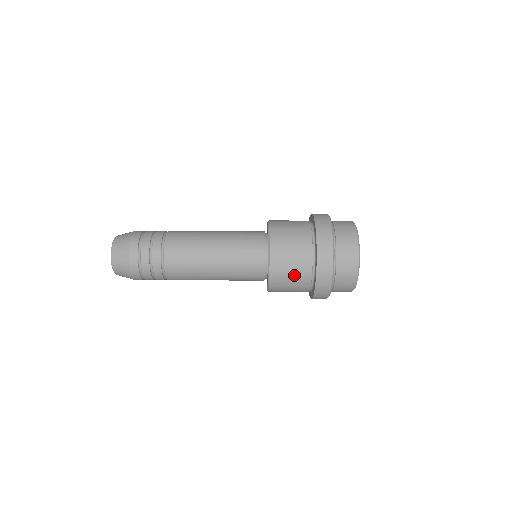
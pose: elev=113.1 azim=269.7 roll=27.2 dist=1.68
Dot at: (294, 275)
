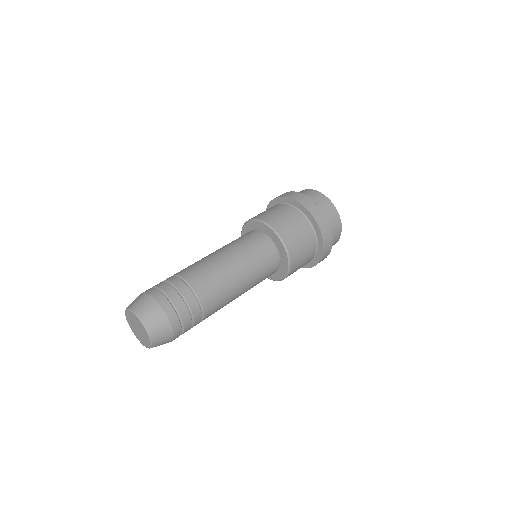
Dot at: (281, 213)
